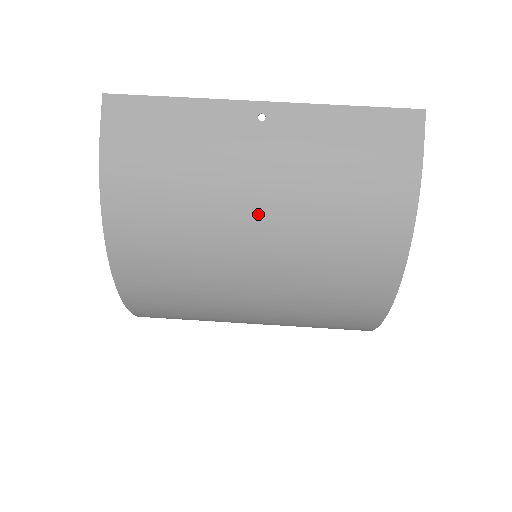
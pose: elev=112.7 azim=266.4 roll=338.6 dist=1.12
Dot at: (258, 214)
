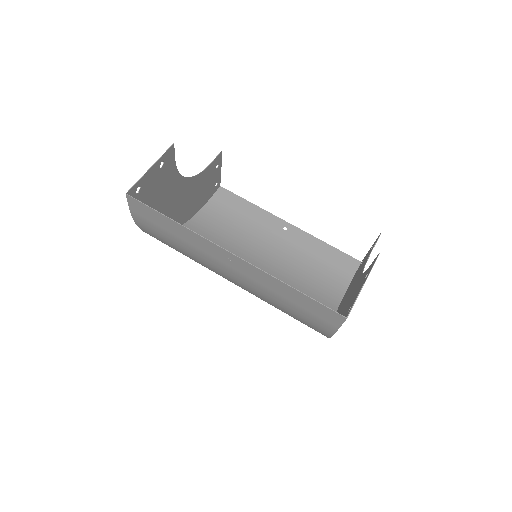
Dot at: occluded
